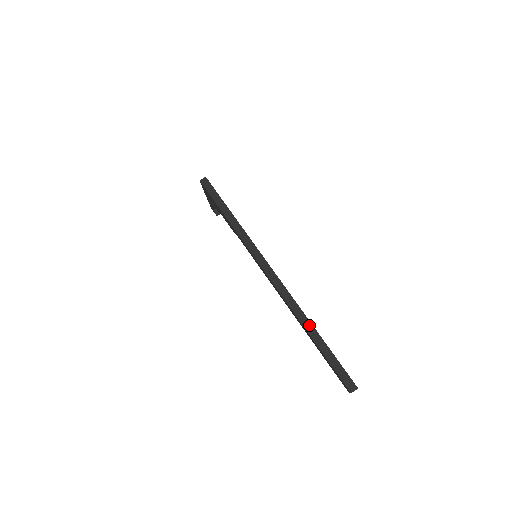
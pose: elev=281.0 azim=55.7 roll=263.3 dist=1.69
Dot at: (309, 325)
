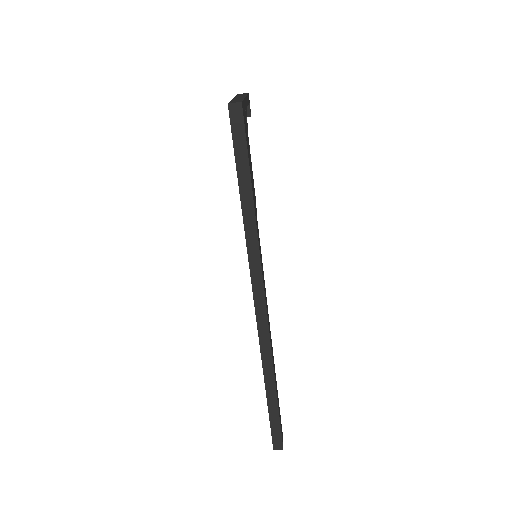
Dot at: (271, 377)
